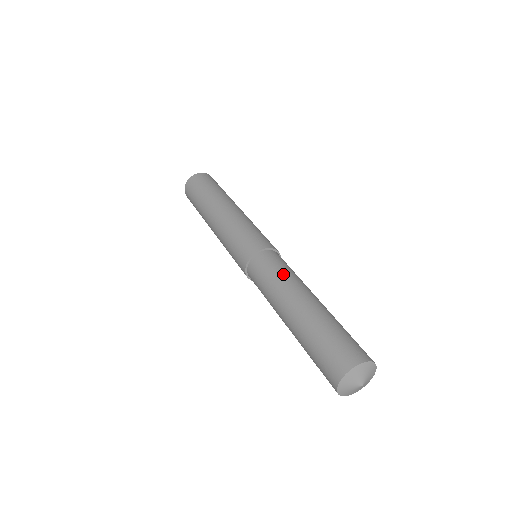
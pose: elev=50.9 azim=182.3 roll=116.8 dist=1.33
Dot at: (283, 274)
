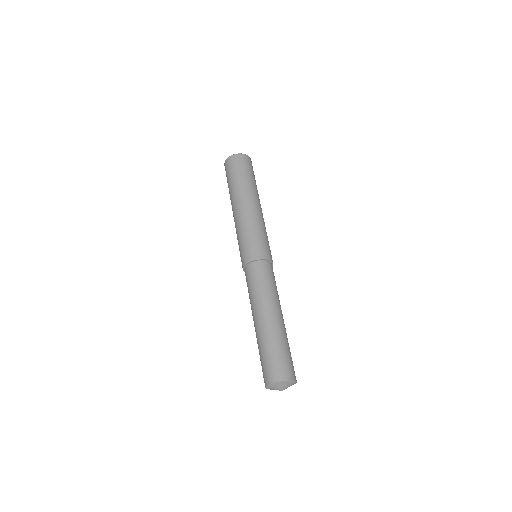
Dot at: (261, 289)
